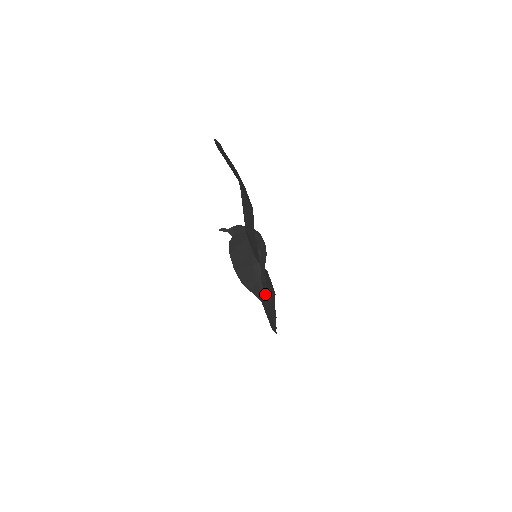
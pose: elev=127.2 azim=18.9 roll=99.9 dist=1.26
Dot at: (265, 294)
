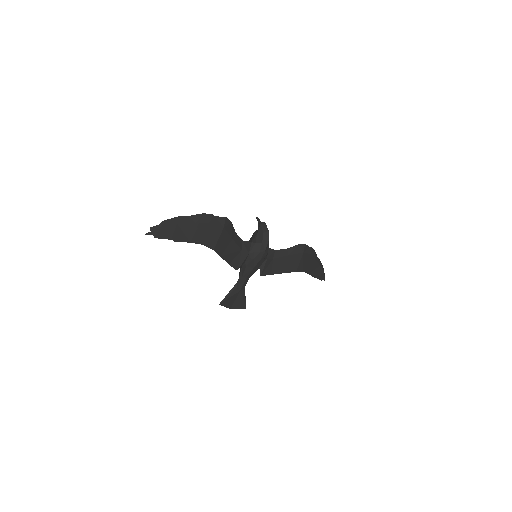
Dot at: (239, 287)
